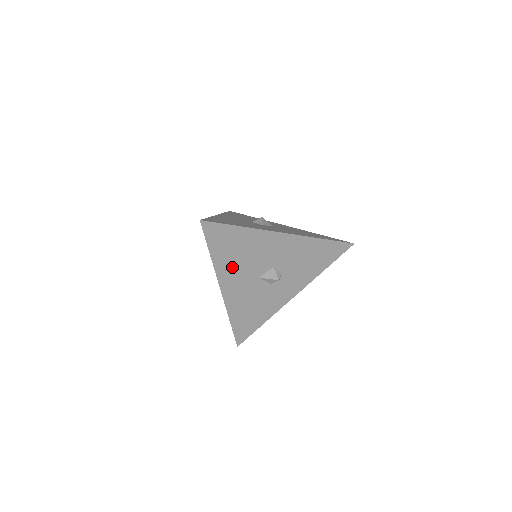
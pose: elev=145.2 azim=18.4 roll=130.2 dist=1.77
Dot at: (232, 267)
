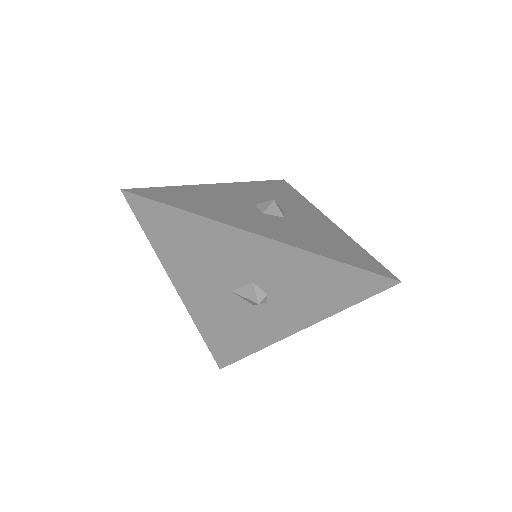
Dot at: (187, 266)
